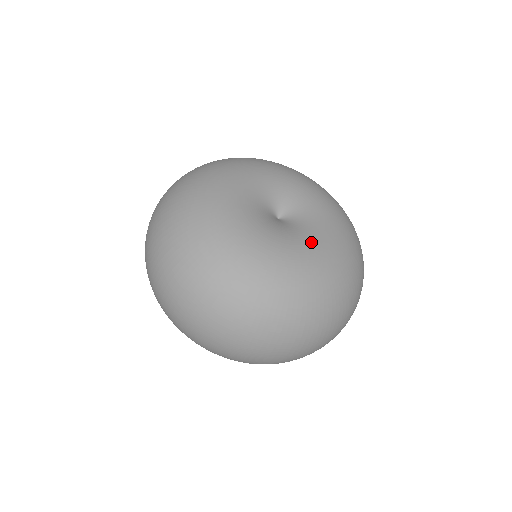
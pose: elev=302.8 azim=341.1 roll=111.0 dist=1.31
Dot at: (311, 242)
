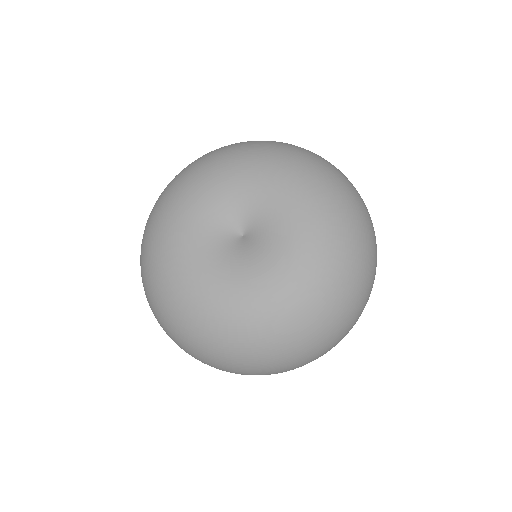
Dot at: (289, 233)
